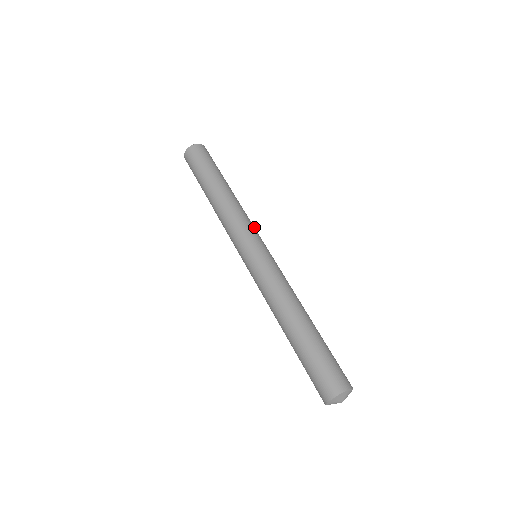
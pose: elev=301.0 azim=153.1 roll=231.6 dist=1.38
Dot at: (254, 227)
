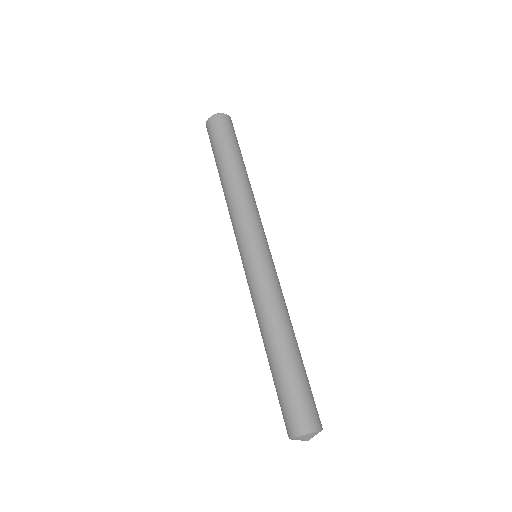
Dot at: occluded
